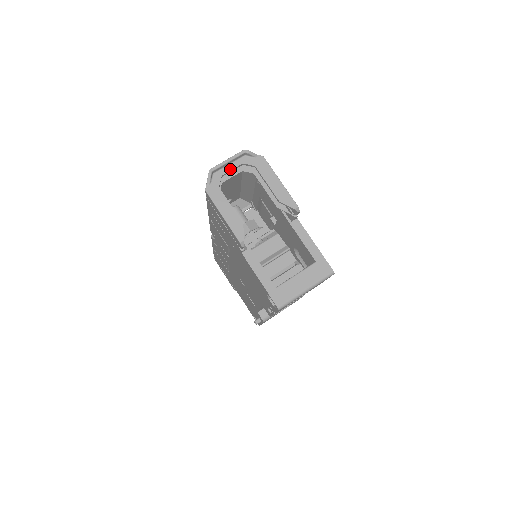
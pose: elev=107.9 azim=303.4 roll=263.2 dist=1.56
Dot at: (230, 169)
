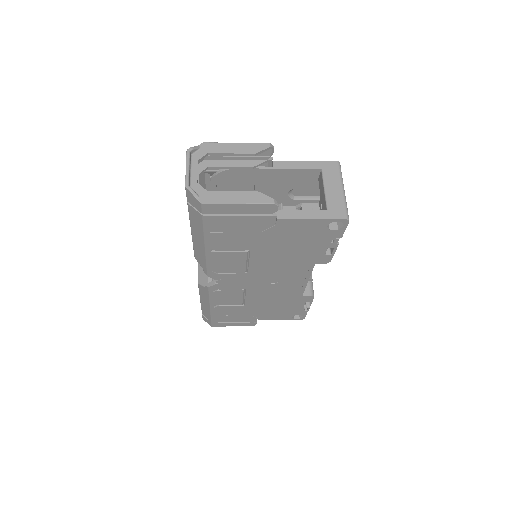
Dot at: (196, 173)
